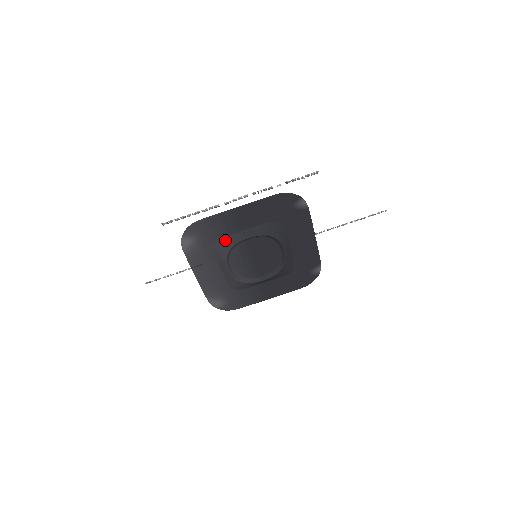
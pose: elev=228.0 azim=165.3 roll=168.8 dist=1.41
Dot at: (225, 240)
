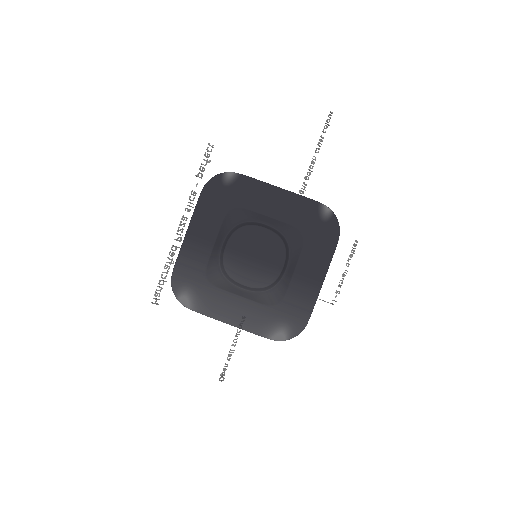
Dot at: (210, 267)
